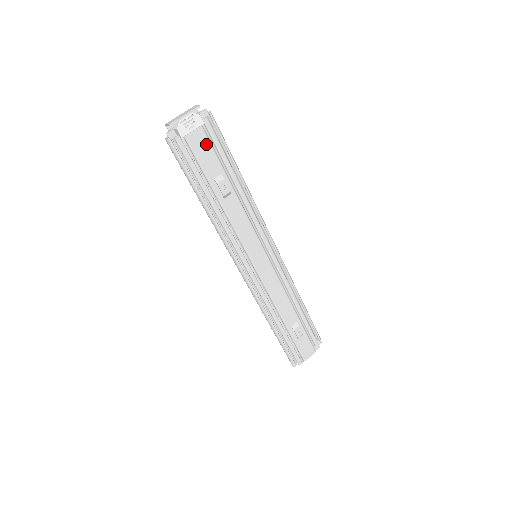
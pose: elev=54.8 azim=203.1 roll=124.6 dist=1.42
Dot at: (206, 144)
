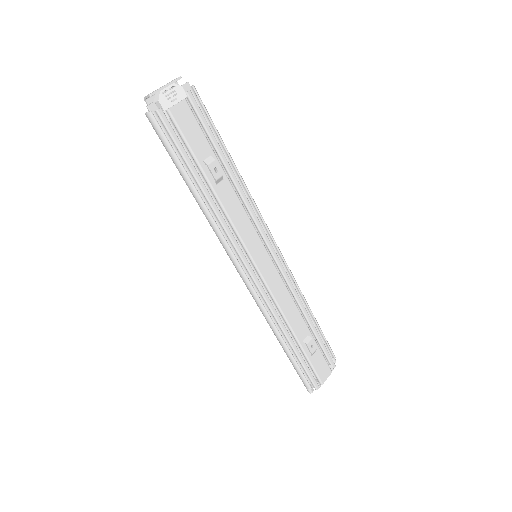
Dot at: (192, 120)
